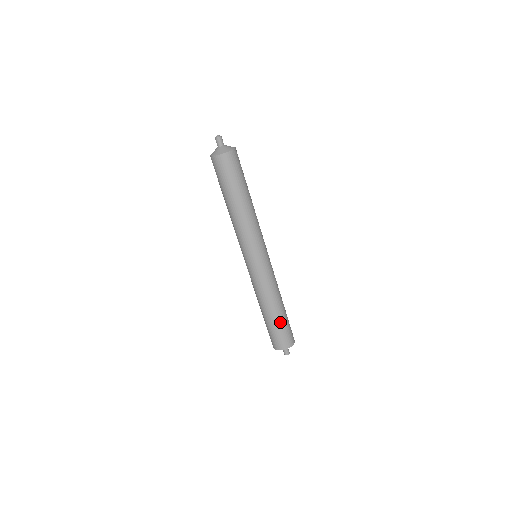
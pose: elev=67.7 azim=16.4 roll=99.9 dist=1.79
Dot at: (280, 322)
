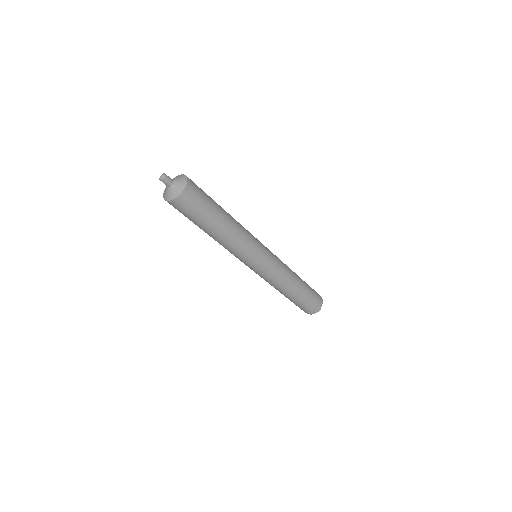
Dot at: (293, 301)
